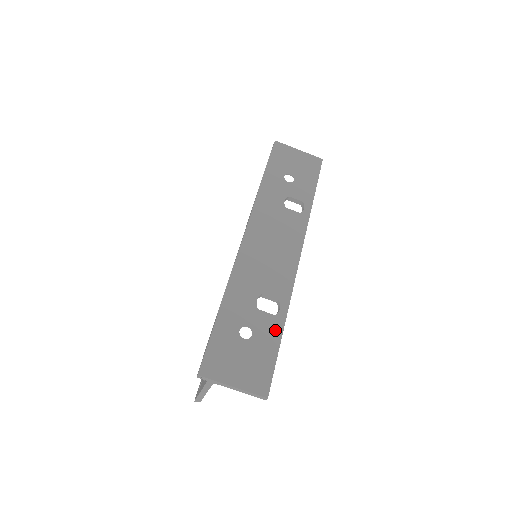
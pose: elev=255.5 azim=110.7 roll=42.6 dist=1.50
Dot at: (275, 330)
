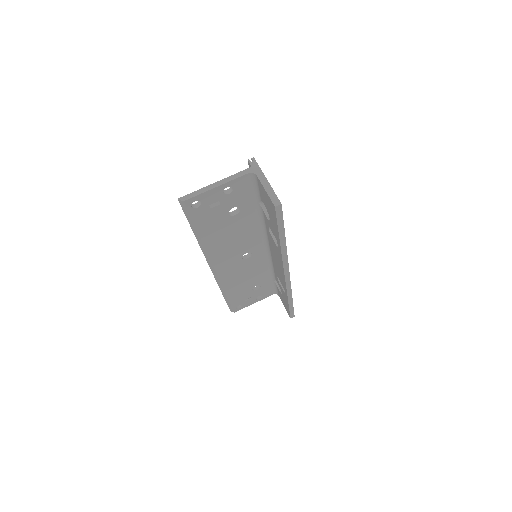
Dot at: occluded
